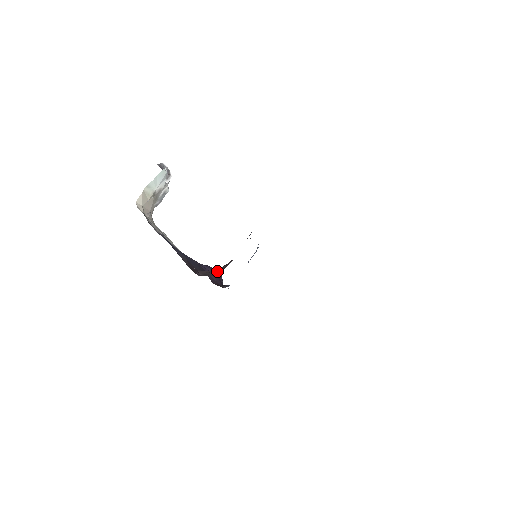
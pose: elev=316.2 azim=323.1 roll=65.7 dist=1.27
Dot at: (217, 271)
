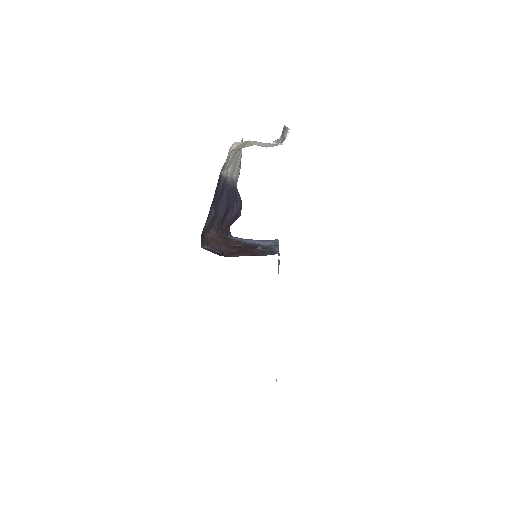
Dot at: (219, 245)
